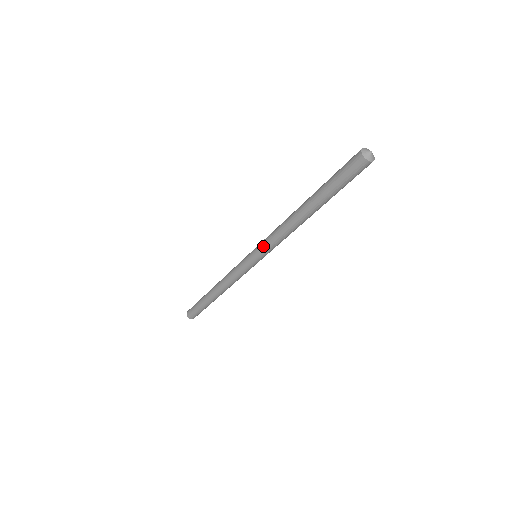
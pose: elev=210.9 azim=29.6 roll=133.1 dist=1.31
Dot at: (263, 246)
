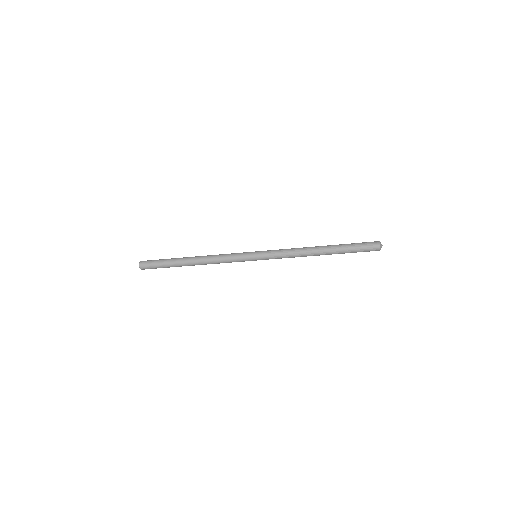
Dot at: (273, 256)
